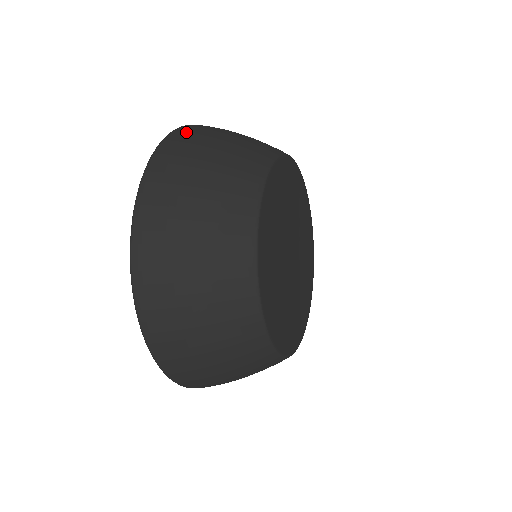
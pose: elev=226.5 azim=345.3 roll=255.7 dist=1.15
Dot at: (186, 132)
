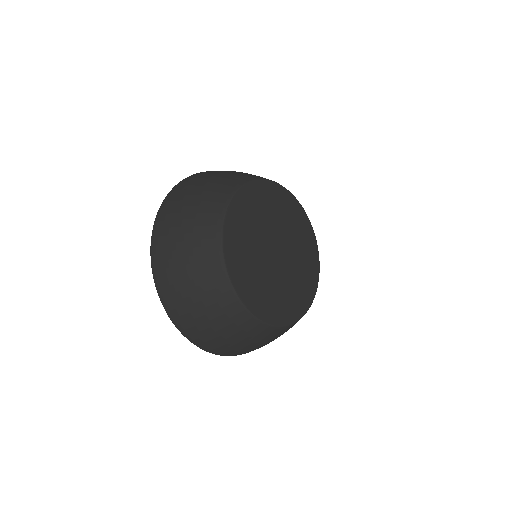
Dot at: occluded
